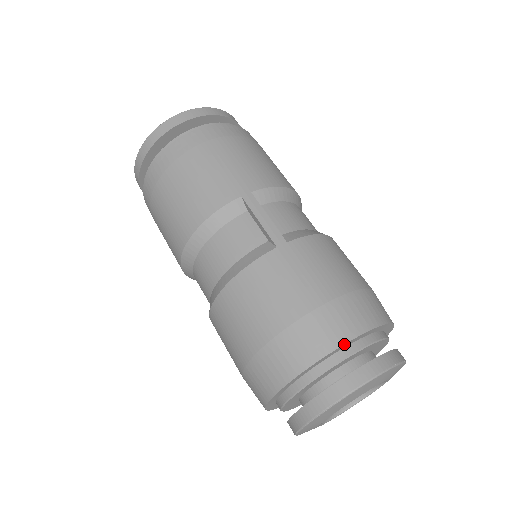
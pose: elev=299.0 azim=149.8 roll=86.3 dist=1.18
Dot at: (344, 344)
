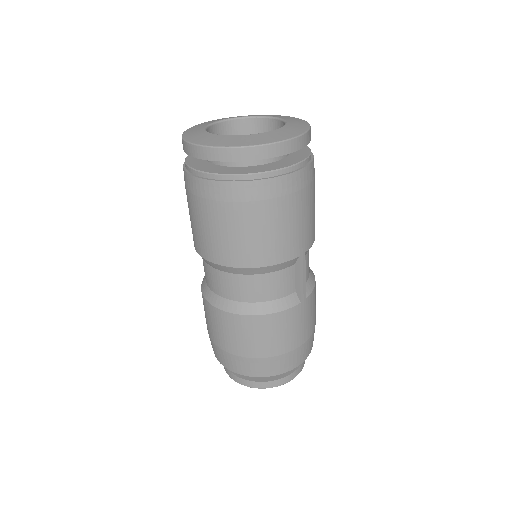
Dot at: occluded
